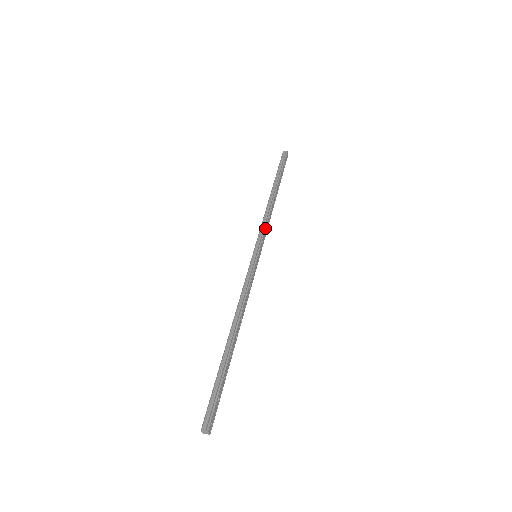
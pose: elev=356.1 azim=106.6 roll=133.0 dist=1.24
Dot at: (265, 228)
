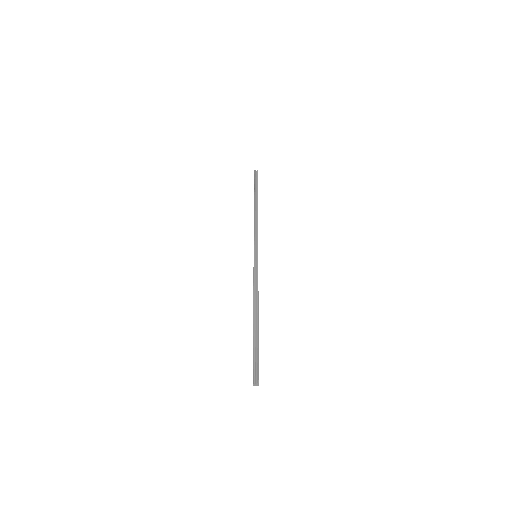
Dot at: occluded
